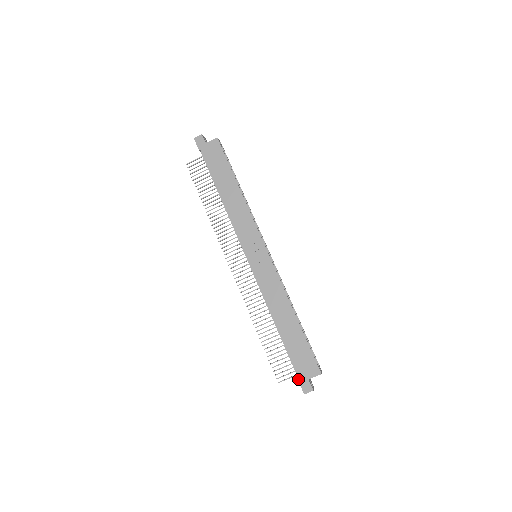
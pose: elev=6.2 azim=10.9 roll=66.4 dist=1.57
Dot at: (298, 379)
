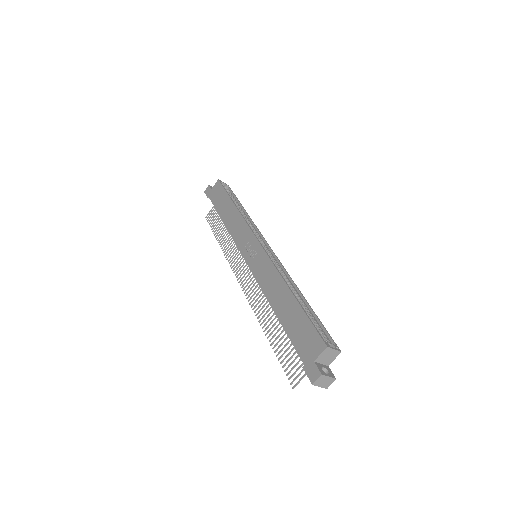
Dot at: (303, 366)
